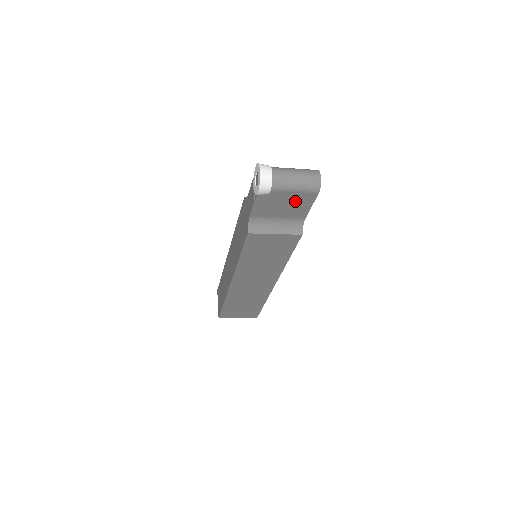
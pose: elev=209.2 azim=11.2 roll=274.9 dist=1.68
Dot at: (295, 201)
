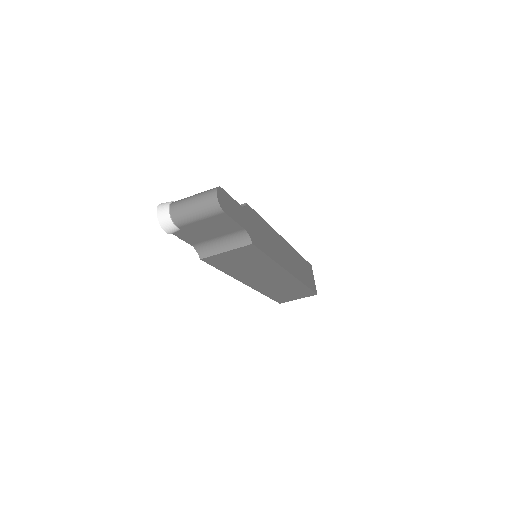
Dot at: (213, 224)
